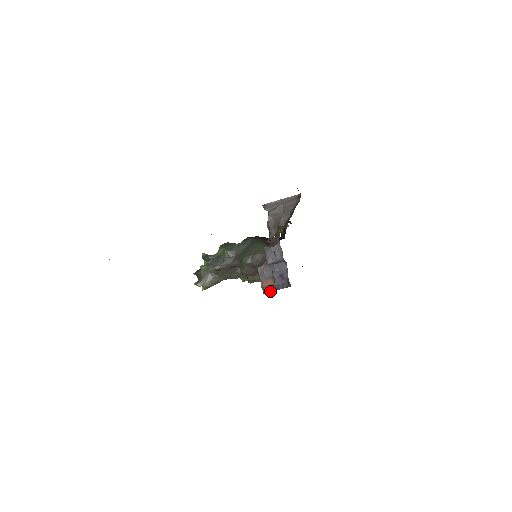
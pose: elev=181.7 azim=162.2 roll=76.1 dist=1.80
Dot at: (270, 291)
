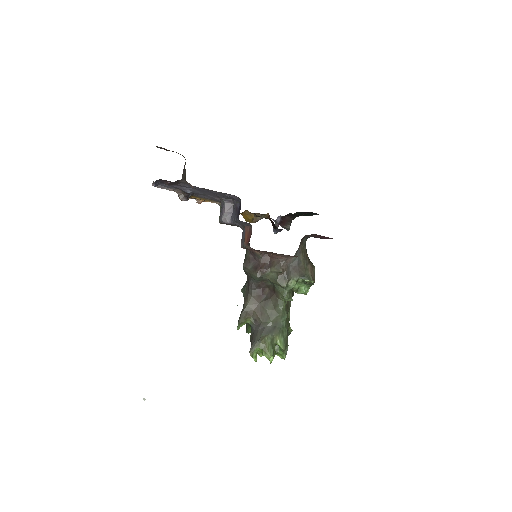
Dot at: occluded
